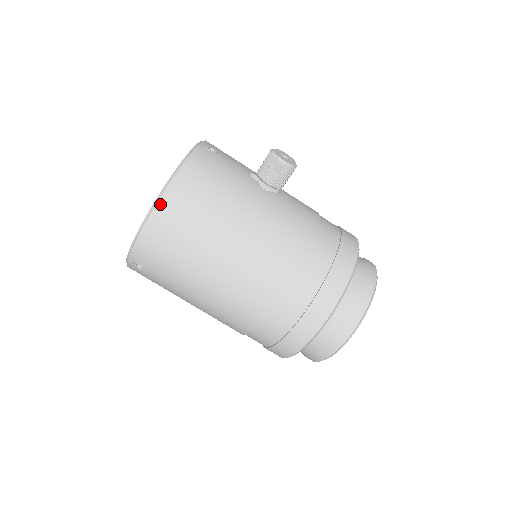
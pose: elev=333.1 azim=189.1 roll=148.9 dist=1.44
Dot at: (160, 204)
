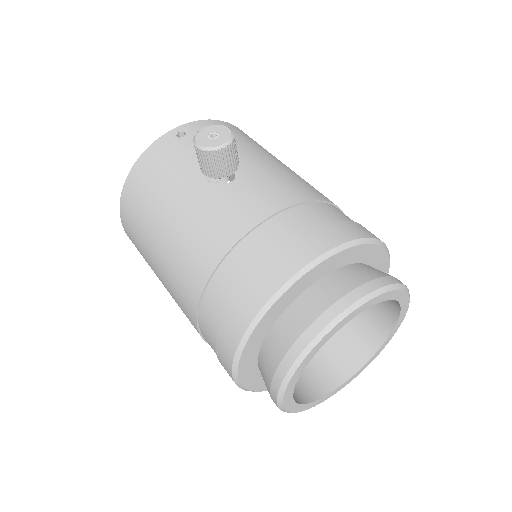
Dot at: (121, 205)
